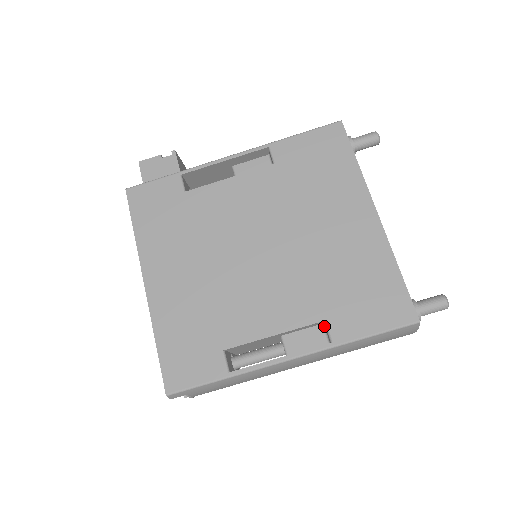
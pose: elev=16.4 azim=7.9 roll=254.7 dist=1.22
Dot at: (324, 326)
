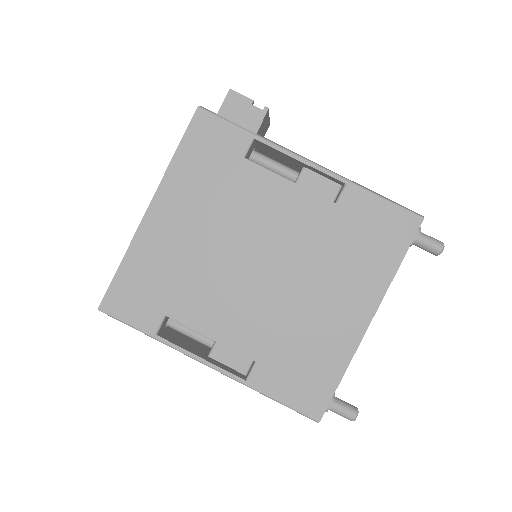
Dot at: occluded
